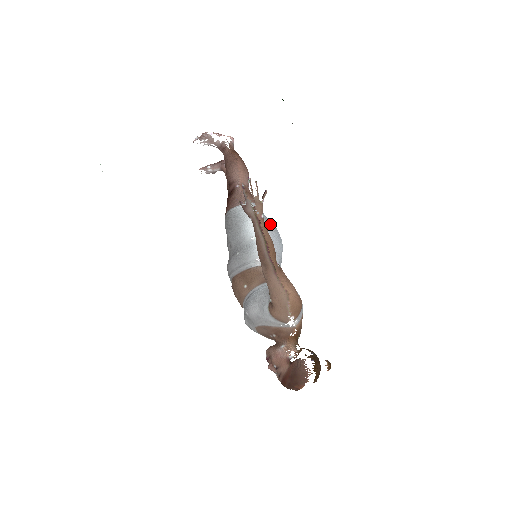
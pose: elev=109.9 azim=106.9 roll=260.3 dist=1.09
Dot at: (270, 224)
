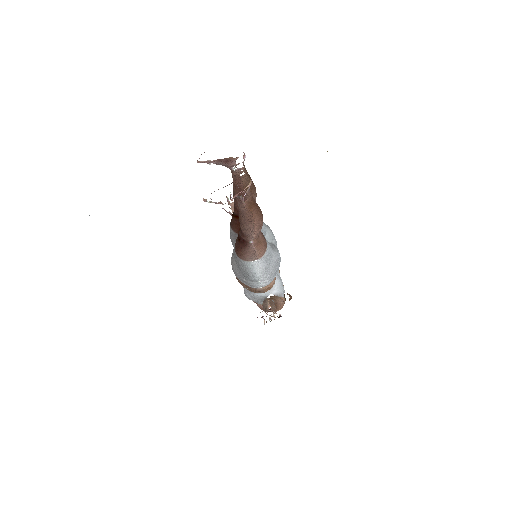
Dot at: (275, 266)
